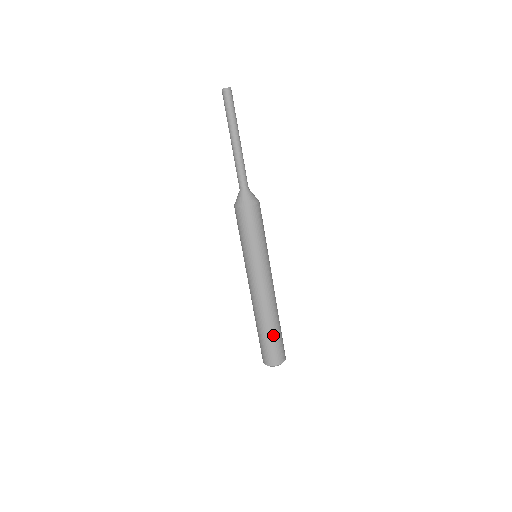
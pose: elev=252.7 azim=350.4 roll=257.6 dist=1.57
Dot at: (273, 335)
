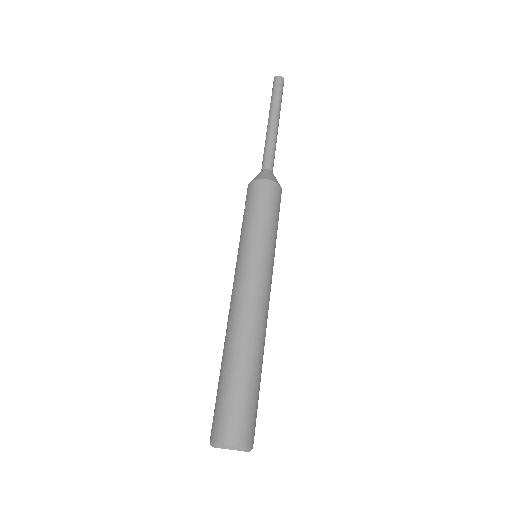
Dot at: (253, 382)
